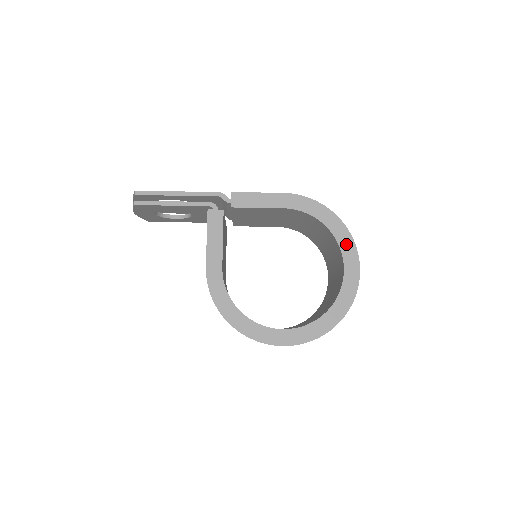
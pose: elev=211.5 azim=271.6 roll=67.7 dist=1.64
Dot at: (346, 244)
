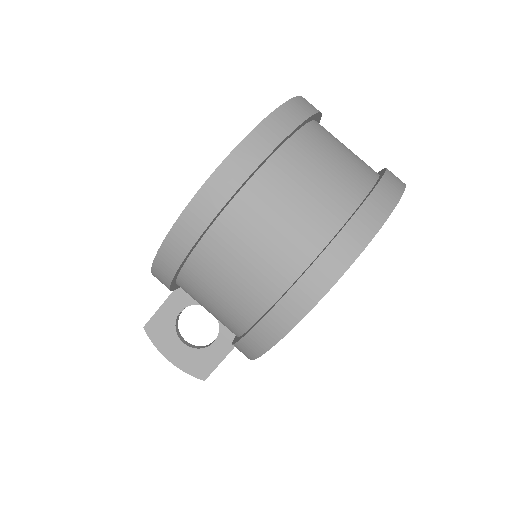
Dot at: occluded
